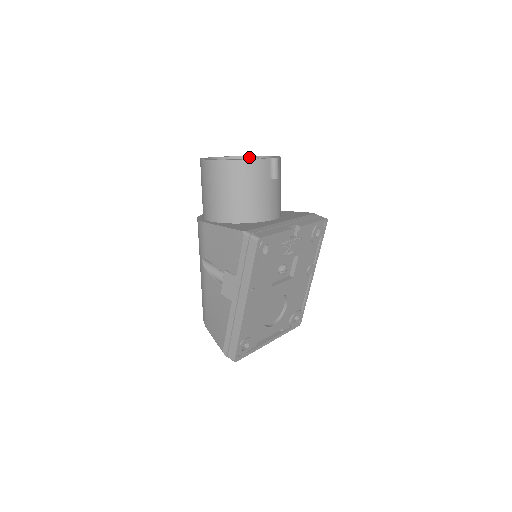
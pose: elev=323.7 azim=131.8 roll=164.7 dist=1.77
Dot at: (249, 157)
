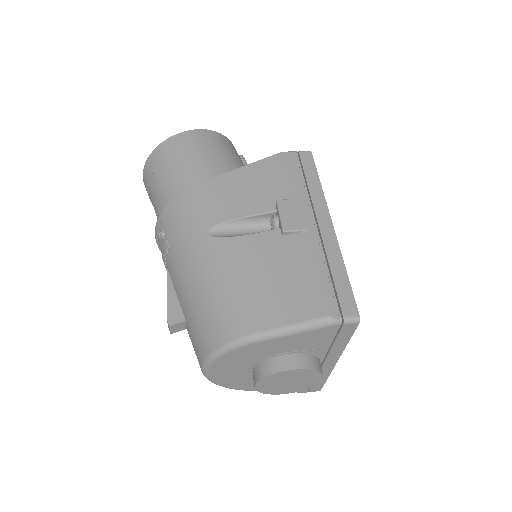
Dot at: occluded
